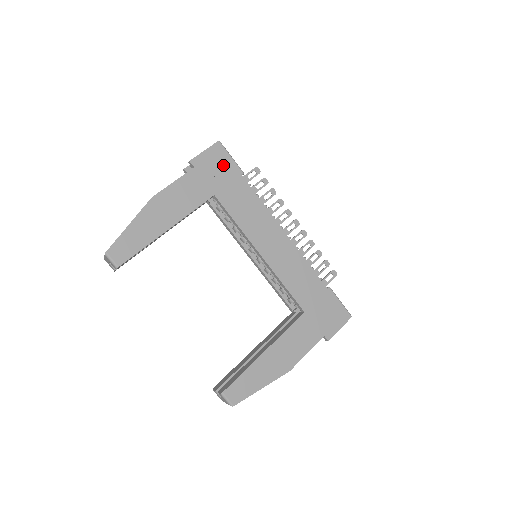
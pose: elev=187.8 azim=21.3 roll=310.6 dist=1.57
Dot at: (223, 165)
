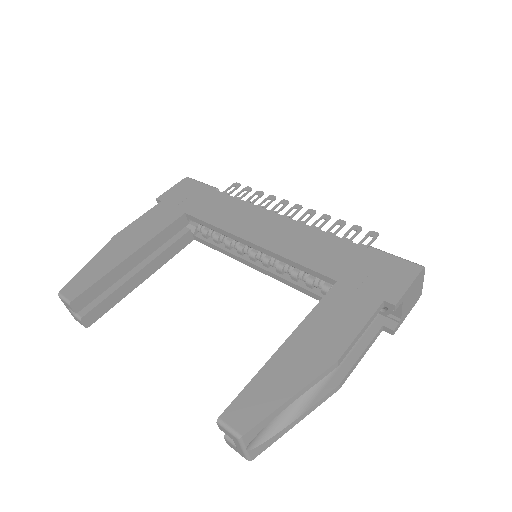
Dot at: (193, 190)
